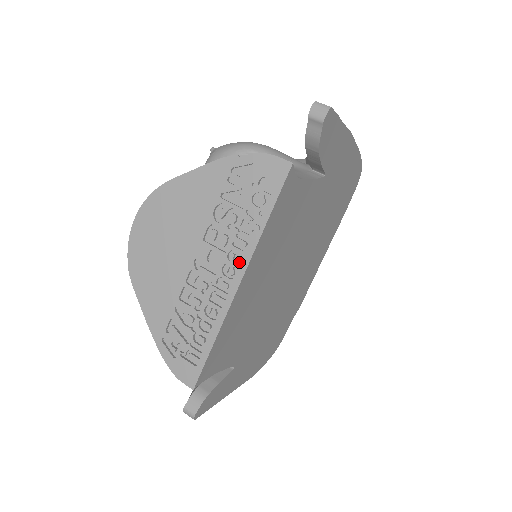
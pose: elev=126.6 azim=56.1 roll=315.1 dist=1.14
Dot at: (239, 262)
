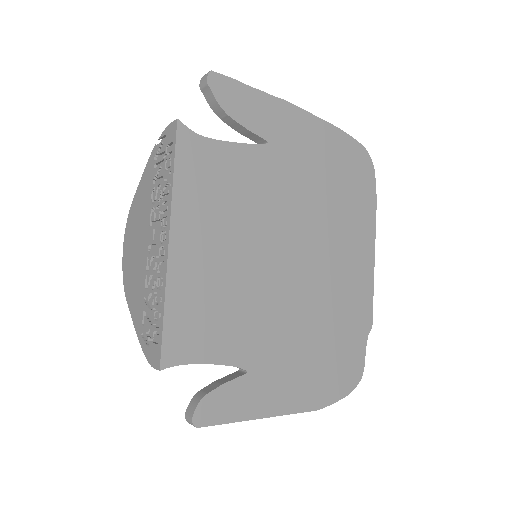
Dot at: (168, 225)
